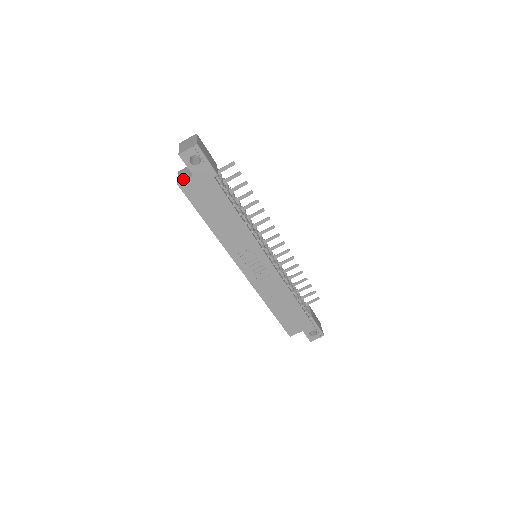
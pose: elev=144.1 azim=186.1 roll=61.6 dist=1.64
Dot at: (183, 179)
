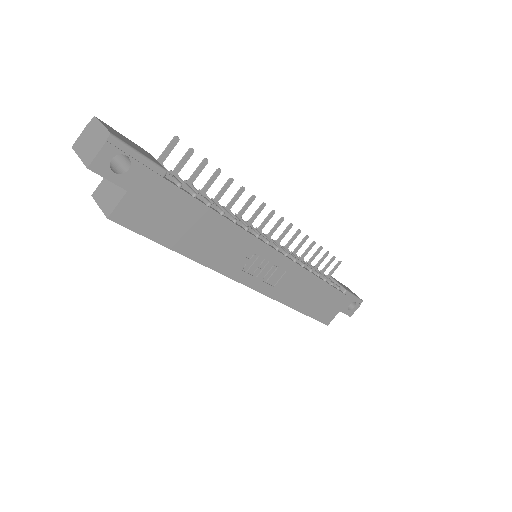
Dot at: (113, 205)
